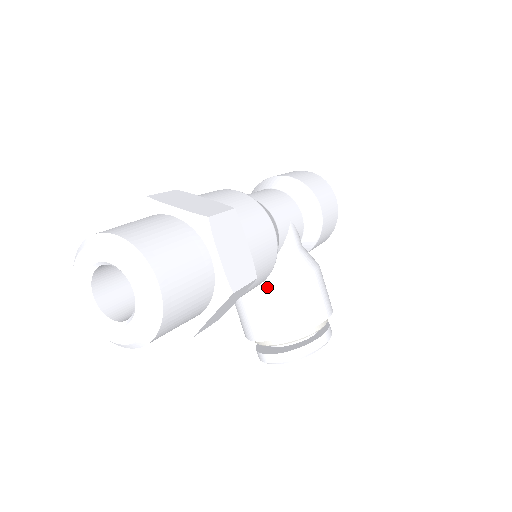
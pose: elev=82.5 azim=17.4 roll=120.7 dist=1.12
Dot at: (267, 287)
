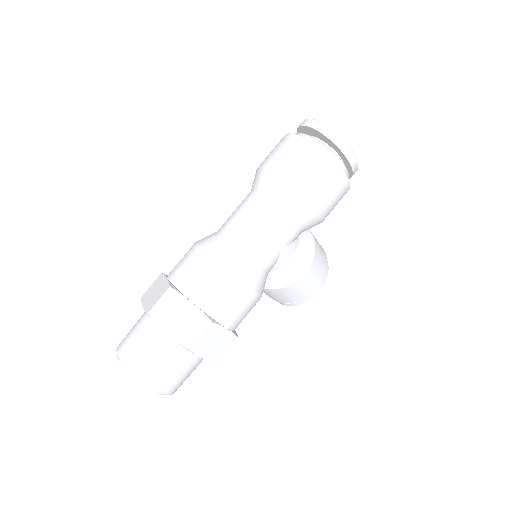
Dot at: occluded
